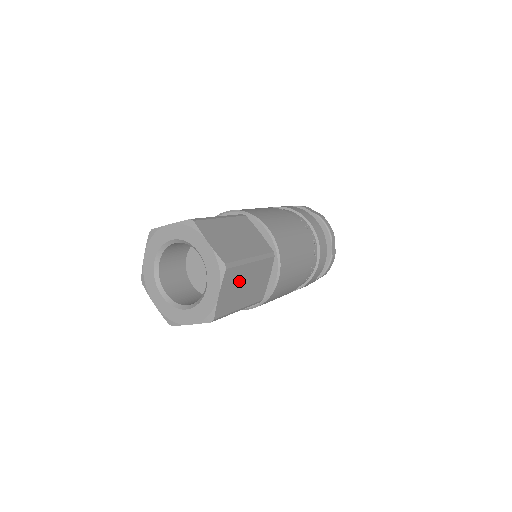
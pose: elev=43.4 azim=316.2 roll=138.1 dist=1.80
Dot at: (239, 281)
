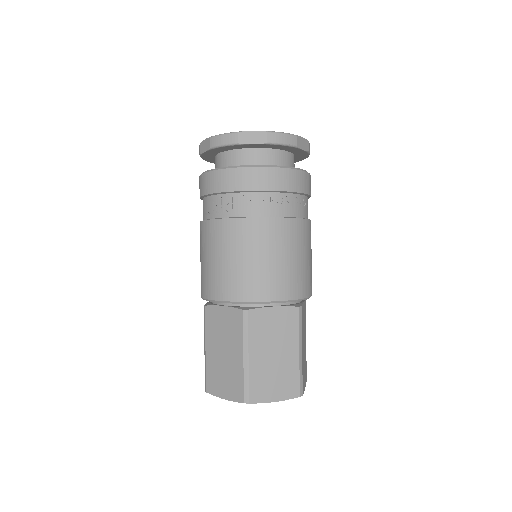
Dot at: (303, 362)
